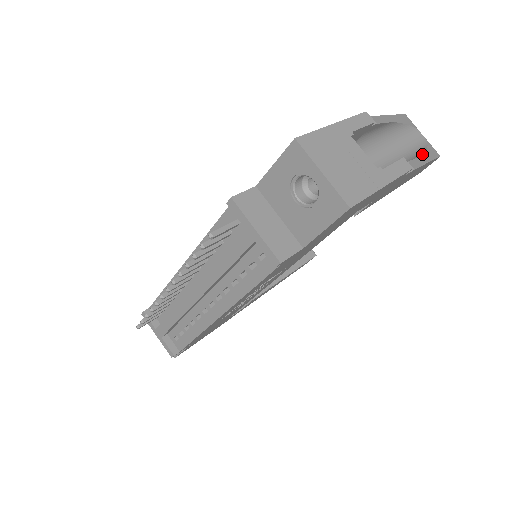
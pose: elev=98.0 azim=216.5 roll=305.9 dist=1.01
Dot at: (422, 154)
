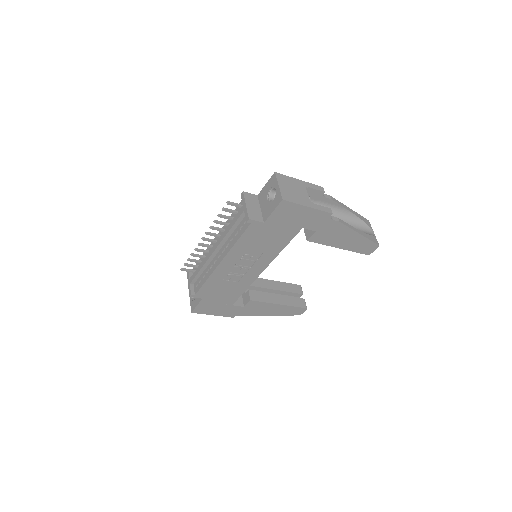
Dot at: (359, 230)
